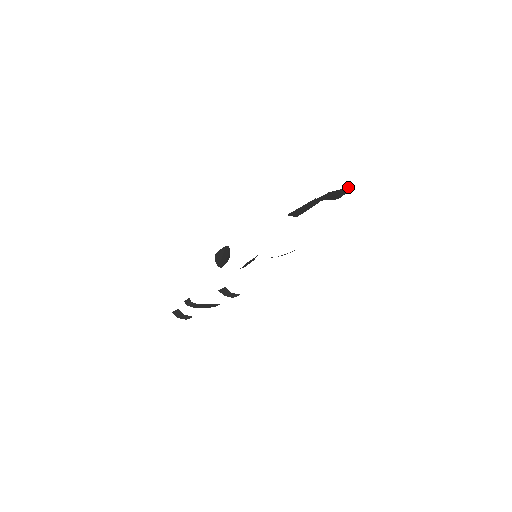
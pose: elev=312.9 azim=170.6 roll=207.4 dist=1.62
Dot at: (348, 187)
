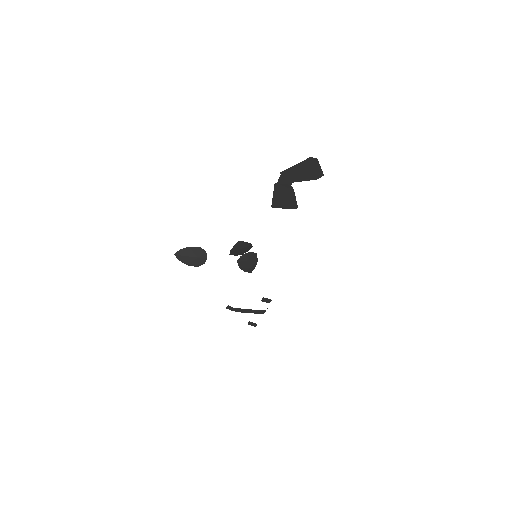
Dot at: (305, 160)
